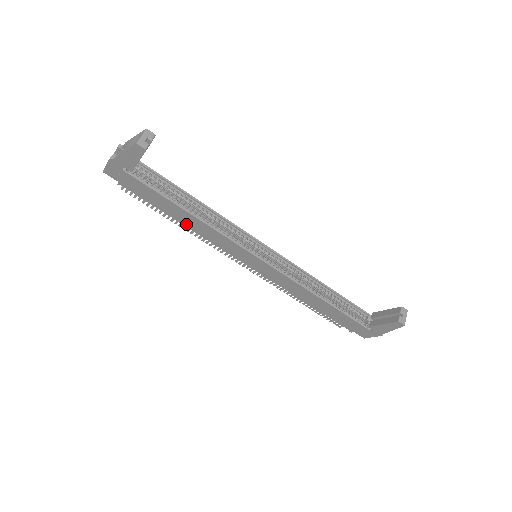
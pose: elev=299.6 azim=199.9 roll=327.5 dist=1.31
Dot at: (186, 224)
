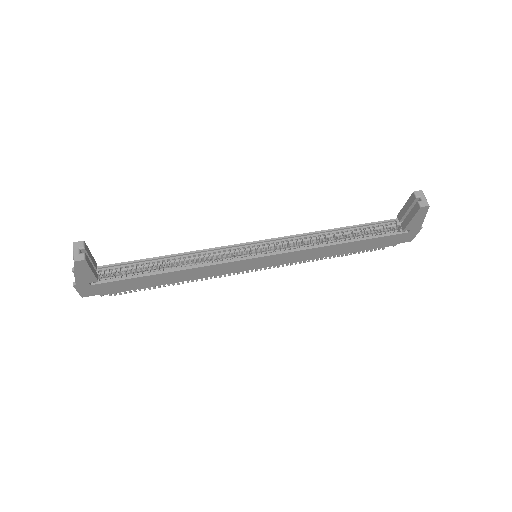
Dot at: (178, 280)
